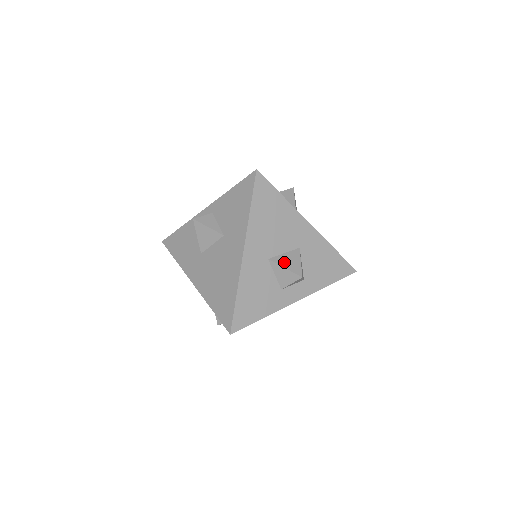
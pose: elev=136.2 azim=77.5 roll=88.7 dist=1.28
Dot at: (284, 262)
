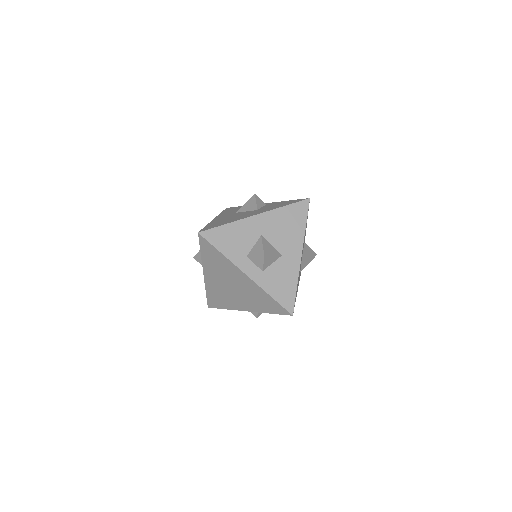
Dot at: (266, 245)
